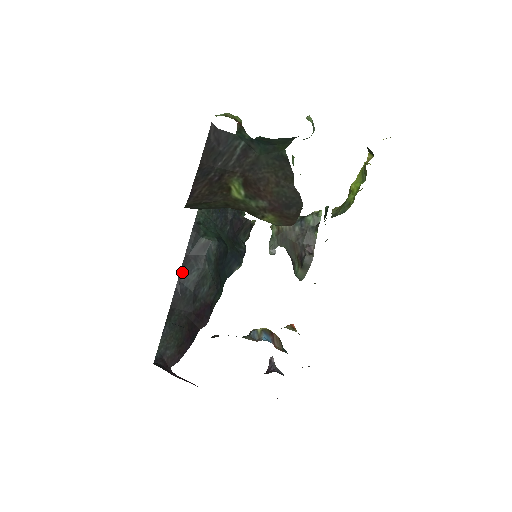
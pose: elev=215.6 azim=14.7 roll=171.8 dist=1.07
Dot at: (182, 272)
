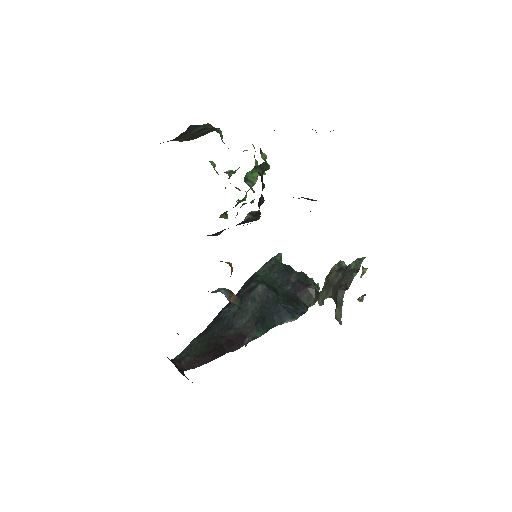
Dot at: (227, 305)
